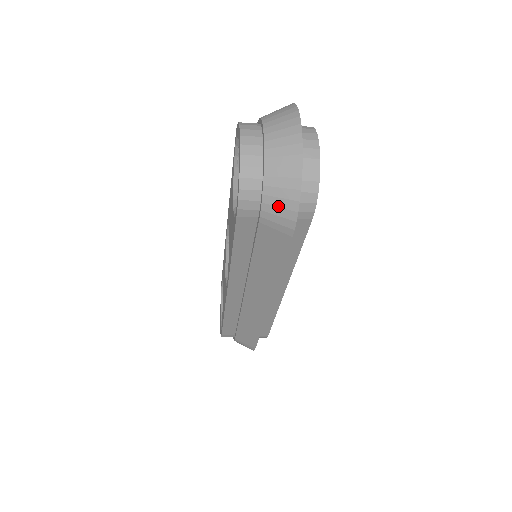
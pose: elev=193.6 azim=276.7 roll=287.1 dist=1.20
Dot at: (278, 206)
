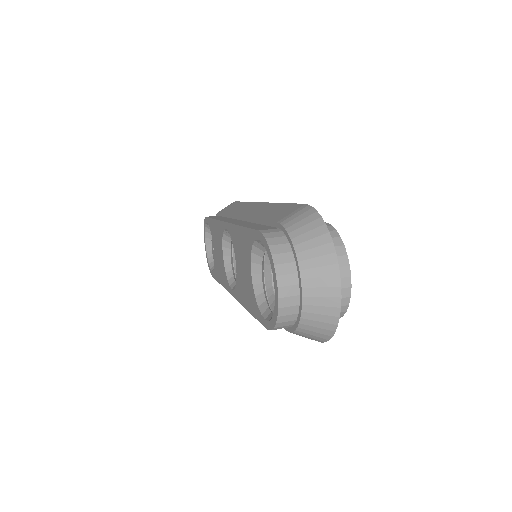
Dot at: (308, 336)
